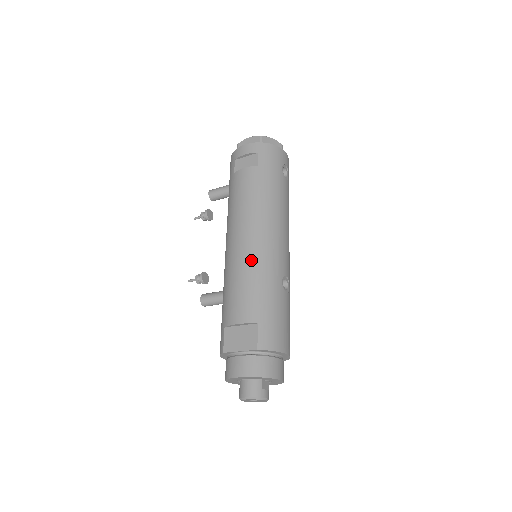
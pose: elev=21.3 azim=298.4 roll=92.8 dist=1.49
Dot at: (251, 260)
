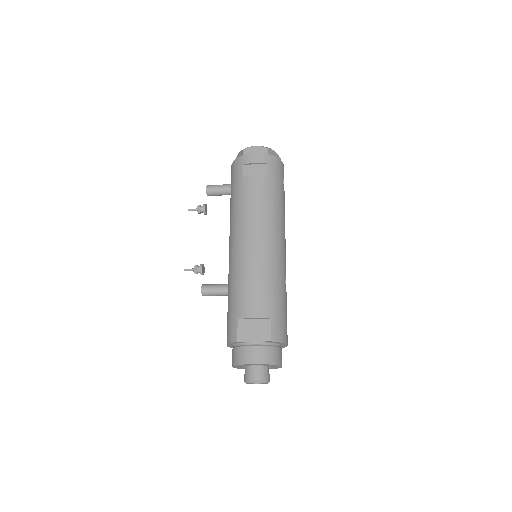
Dot at: (264, 262)
